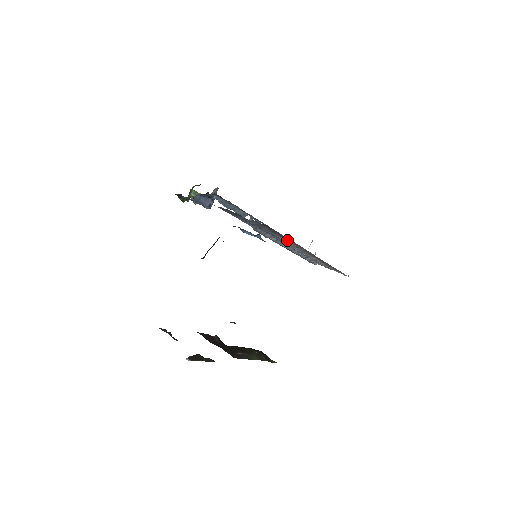
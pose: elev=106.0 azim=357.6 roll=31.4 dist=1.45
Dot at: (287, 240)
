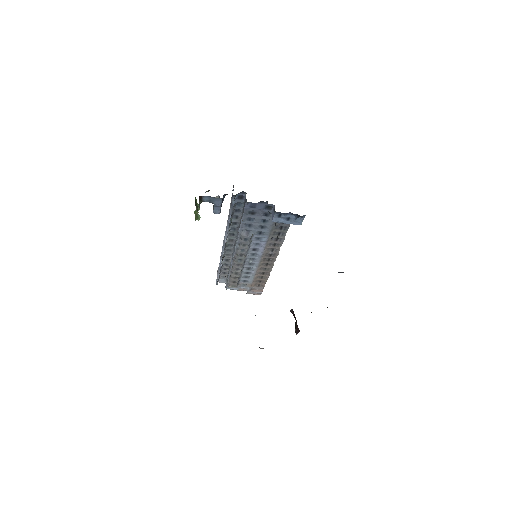
Dot at: (271, 241)
